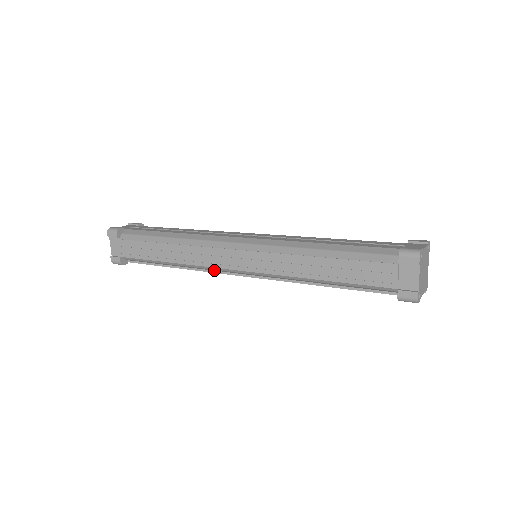
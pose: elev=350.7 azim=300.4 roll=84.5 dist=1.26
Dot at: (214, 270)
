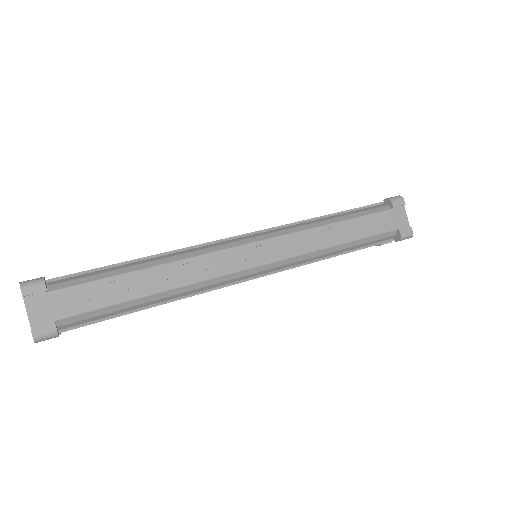
Dot at: (218, 285)
